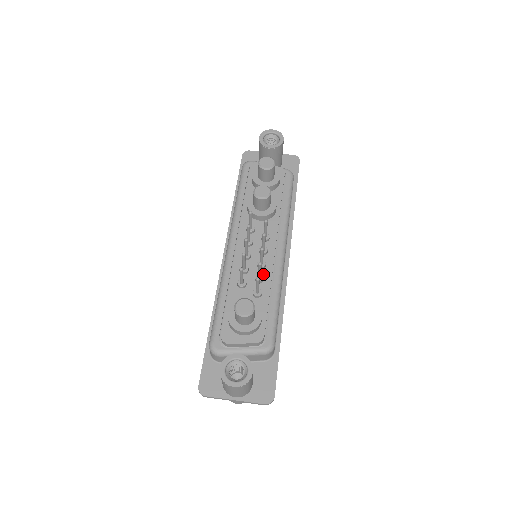
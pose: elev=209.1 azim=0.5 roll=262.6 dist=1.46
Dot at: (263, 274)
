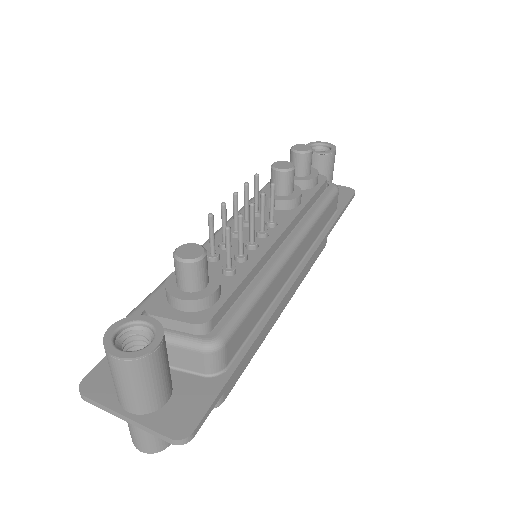
Dot at: (249, 255)
